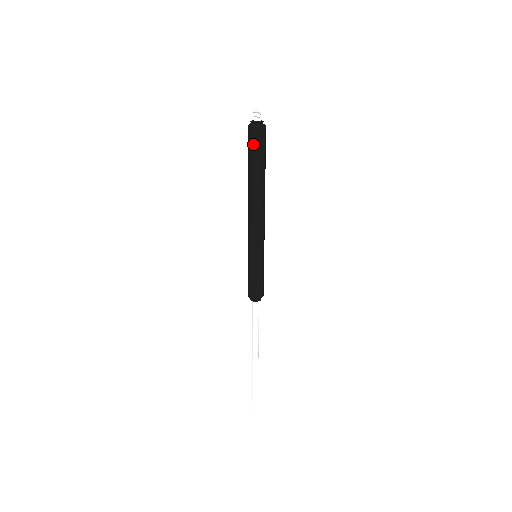
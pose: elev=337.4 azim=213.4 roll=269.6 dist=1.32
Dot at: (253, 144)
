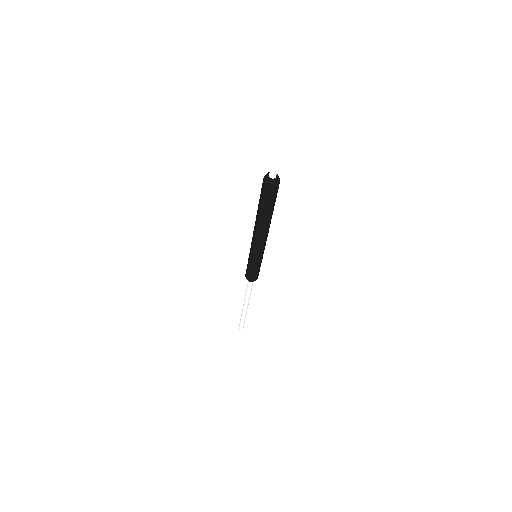
Dot at: (274, 196)
